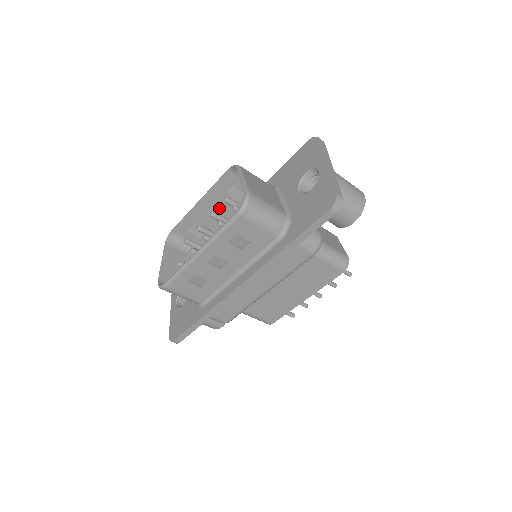
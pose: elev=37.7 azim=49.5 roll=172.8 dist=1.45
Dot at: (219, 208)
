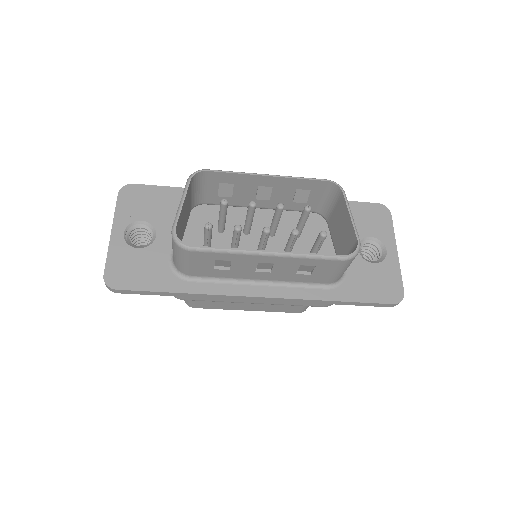
Dot at: (271, 192)
